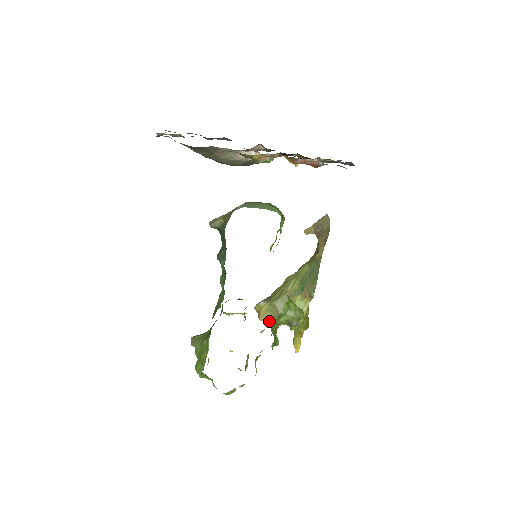
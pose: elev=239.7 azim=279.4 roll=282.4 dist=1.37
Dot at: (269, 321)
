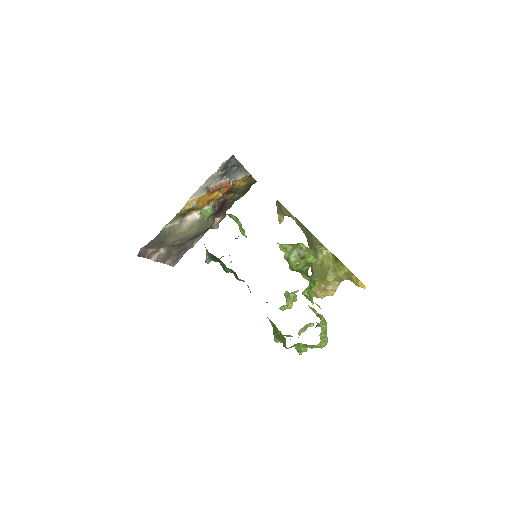
Dot at: (327, 292)
